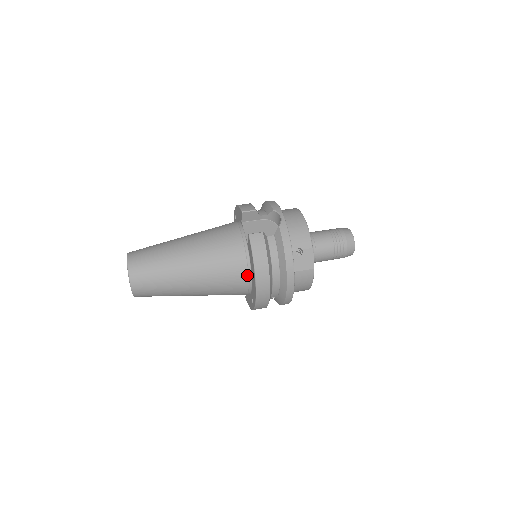
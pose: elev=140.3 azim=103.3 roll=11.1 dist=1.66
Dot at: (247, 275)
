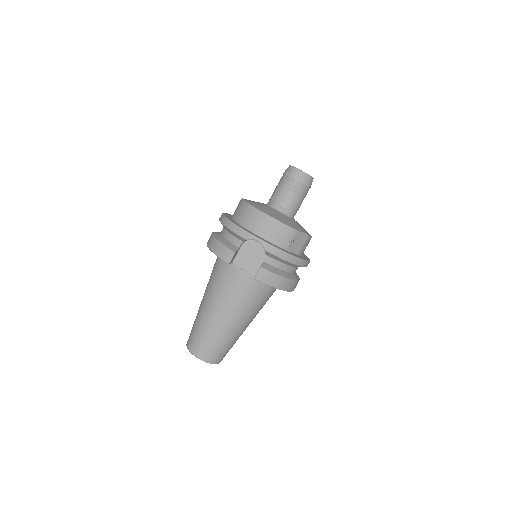
Dot at: occluded
